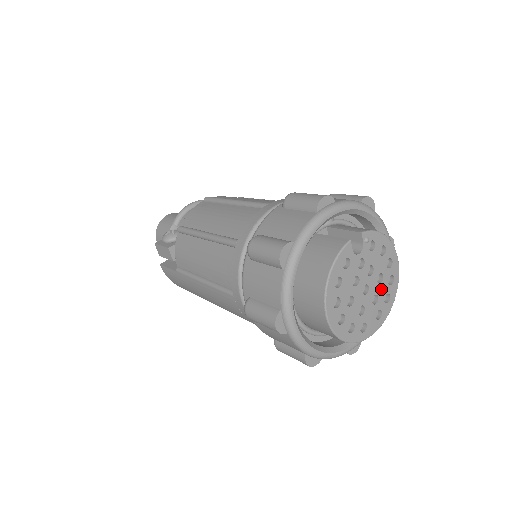
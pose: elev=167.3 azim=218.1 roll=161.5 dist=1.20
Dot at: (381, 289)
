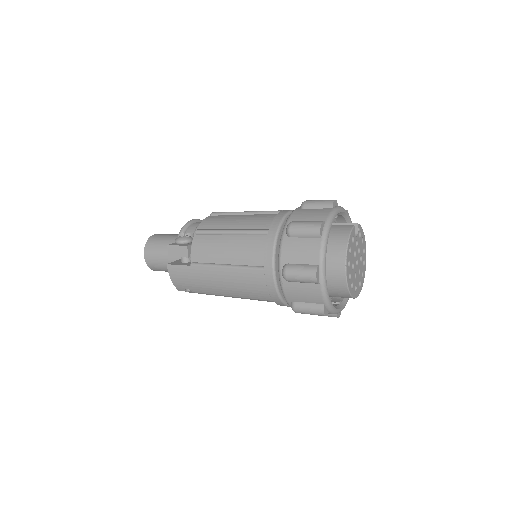
Dot at: (361, 266)
